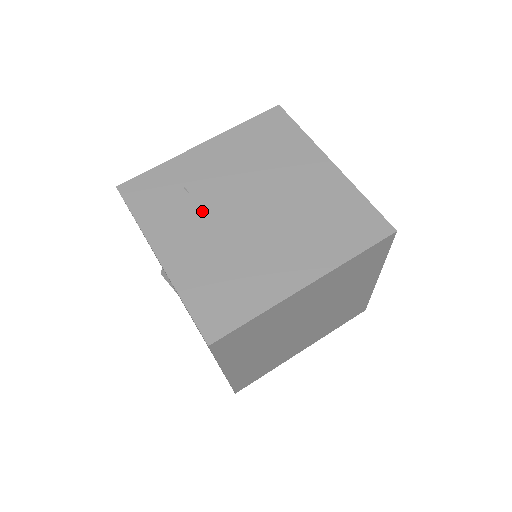
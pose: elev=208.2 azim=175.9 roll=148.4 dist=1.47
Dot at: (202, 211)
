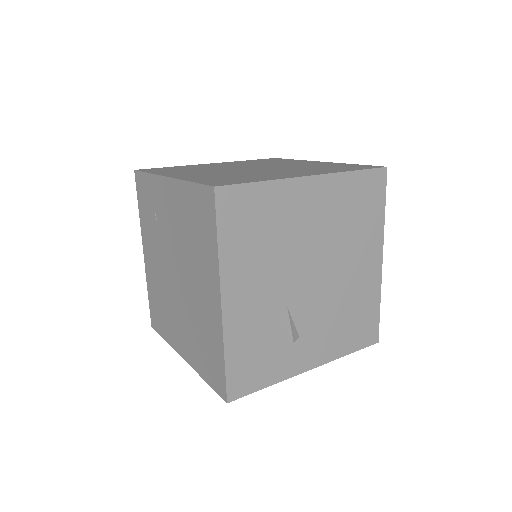
Dot at: (159, 245)
